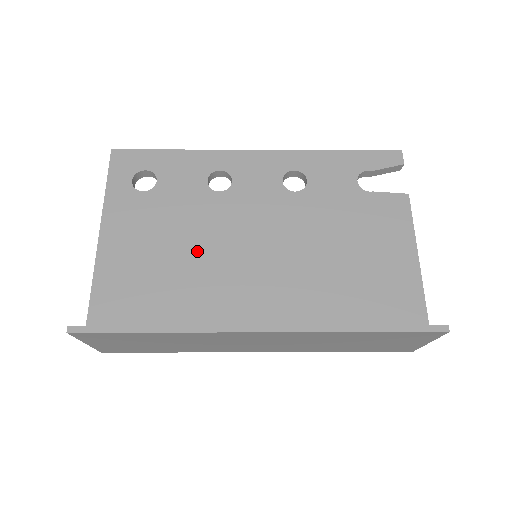
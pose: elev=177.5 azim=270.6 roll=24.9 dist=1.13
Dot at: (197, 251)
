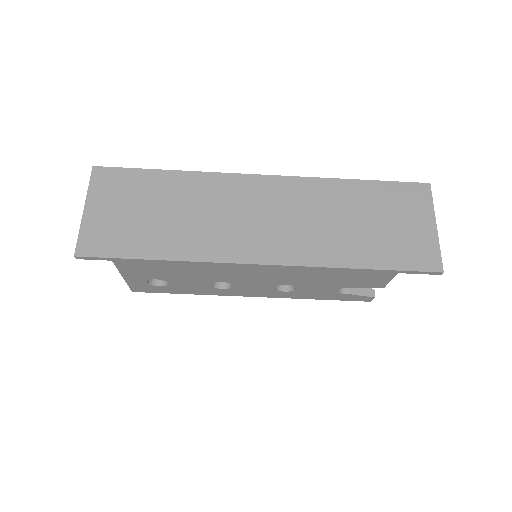
Dot at: occluded
